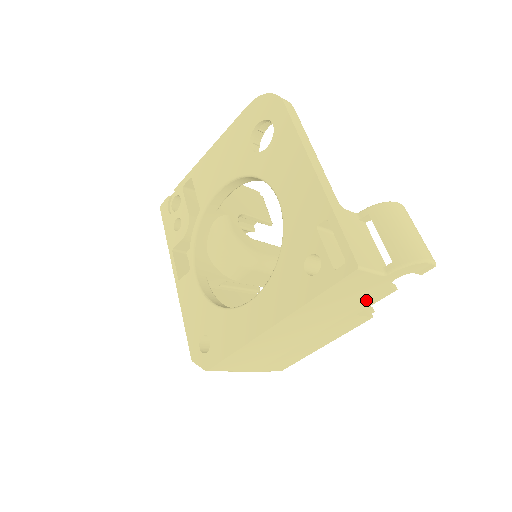
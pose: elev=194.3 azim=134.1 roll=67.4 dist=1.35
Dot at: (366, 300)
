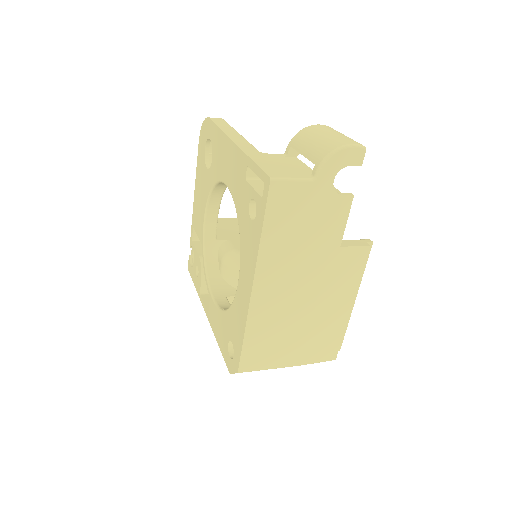
Dot at: (329, 221)
